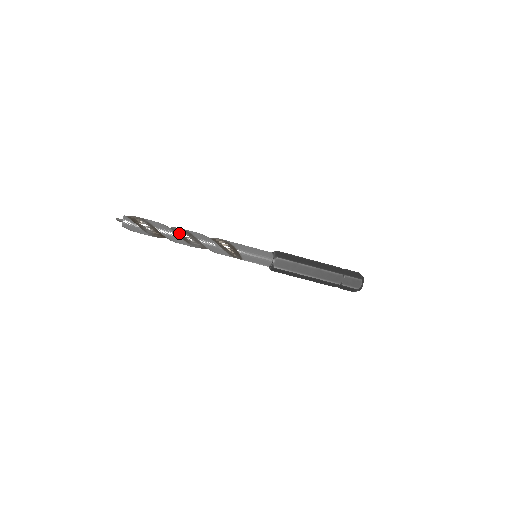
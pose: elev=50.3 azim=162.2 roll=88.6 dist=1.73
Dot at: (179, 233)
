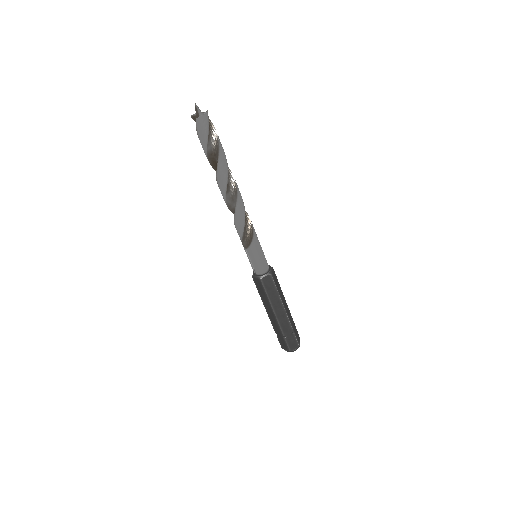
Dot at: (228, 176)
